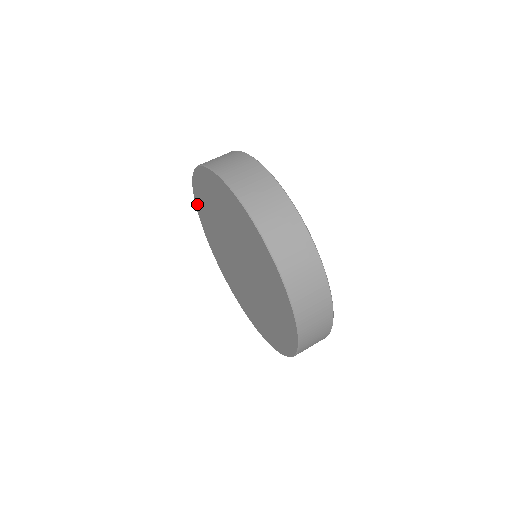
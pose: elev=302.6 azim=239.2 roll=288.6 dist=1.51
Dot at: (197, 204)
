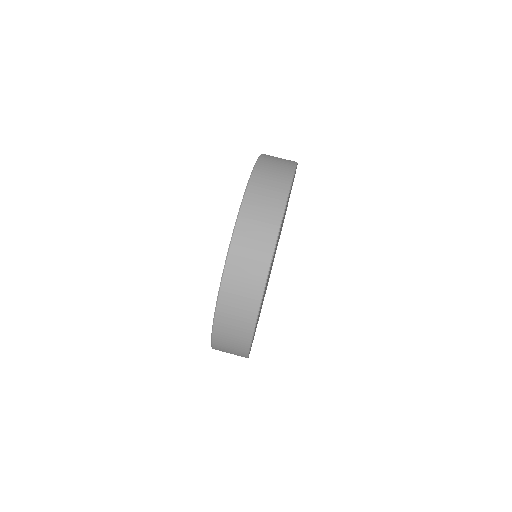
Dot at: occluded
